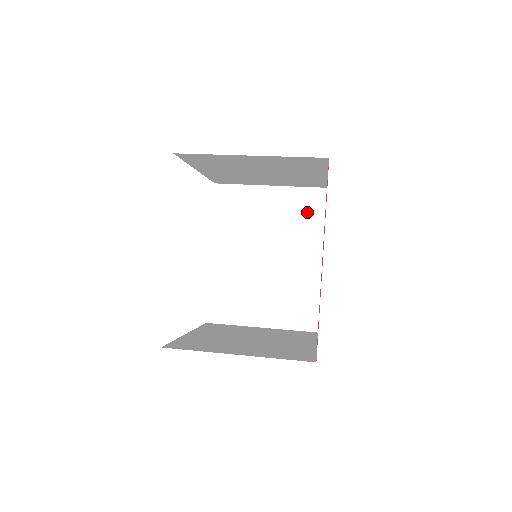
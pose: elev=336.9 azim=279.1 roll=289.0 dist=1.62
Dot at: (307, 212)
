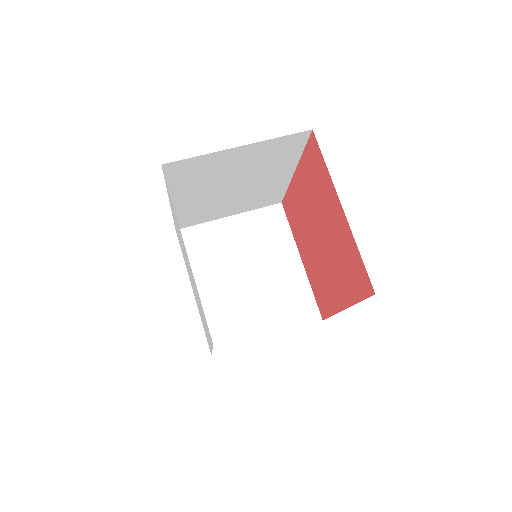
Dot at: (284, 151)
